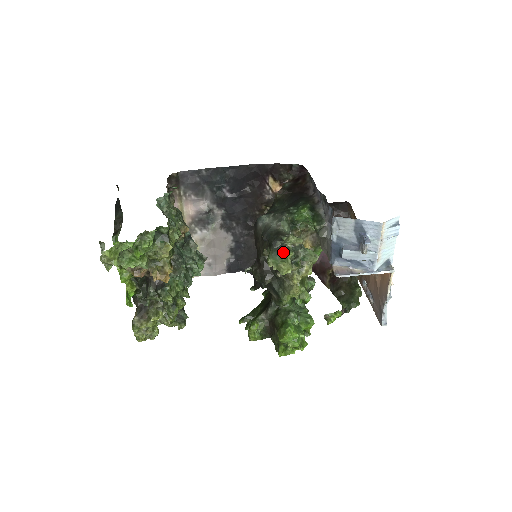
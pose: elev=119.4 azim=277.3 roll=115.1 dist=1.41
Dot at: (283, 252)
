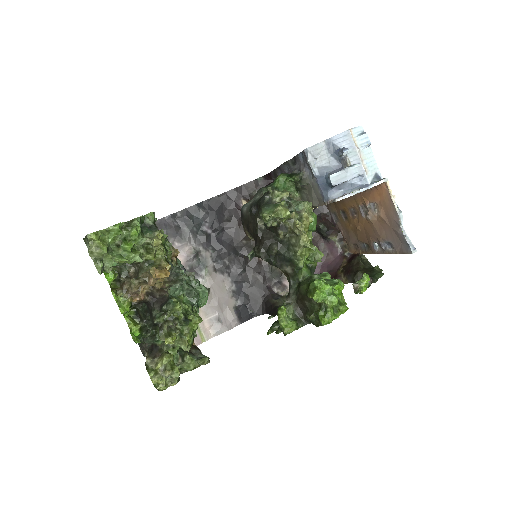
Dot at: (274, 204)
